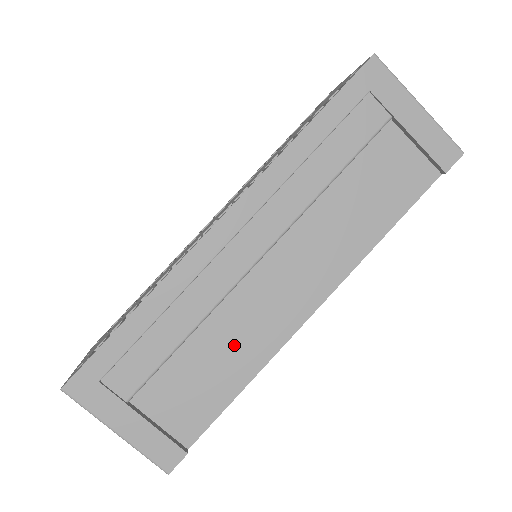
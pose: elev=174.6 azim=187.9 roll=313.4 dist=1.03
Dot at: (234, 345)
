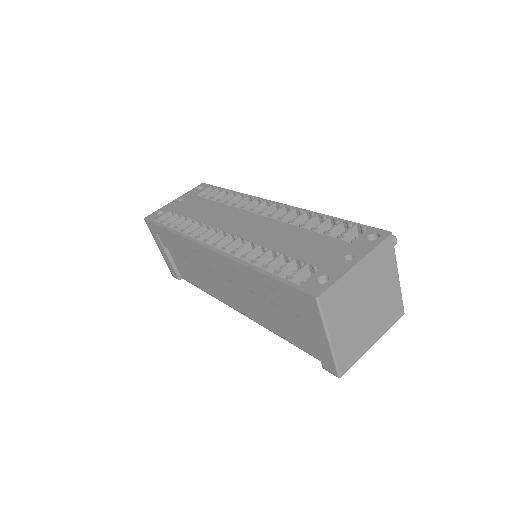
Dot at: (205, 280)
